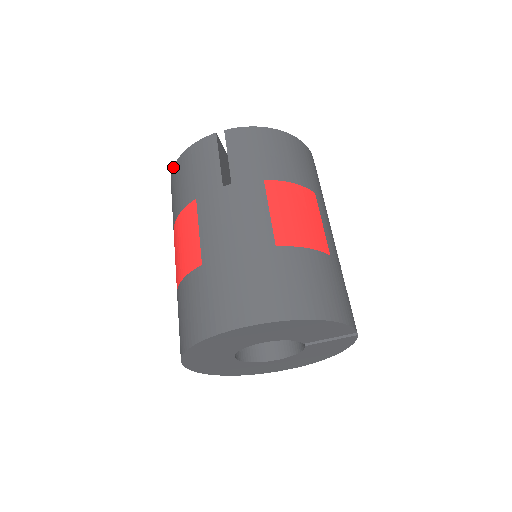
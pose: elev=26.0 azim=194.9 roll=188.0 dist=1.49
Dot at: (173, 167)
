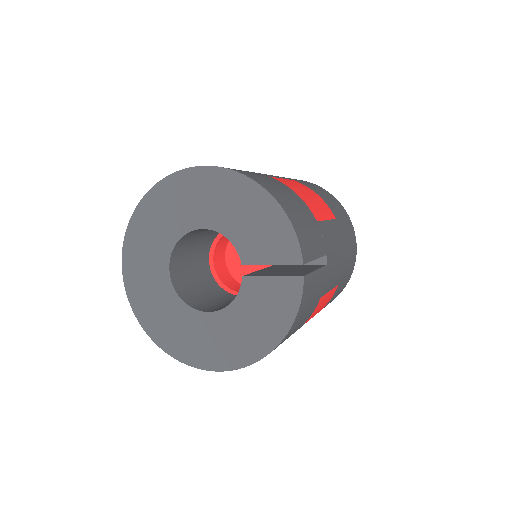
Dot at: occluded
